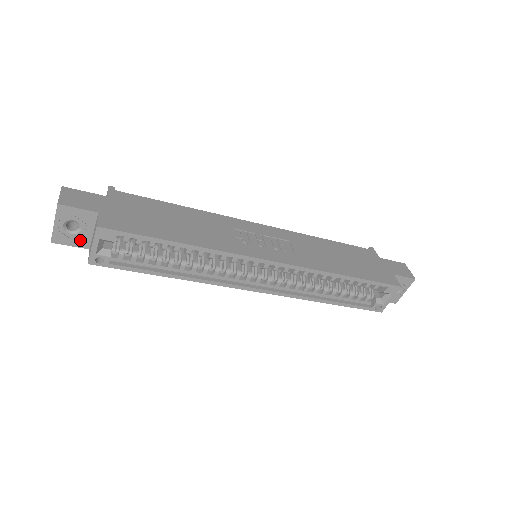
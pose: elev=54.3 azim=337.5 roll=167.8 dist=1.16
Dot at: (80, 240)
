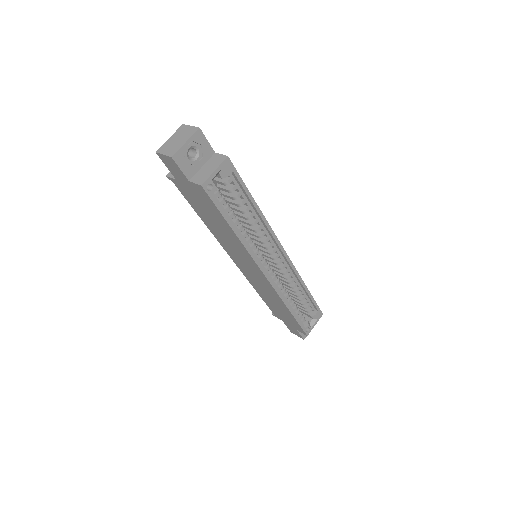
Dot at: (189, 168)
